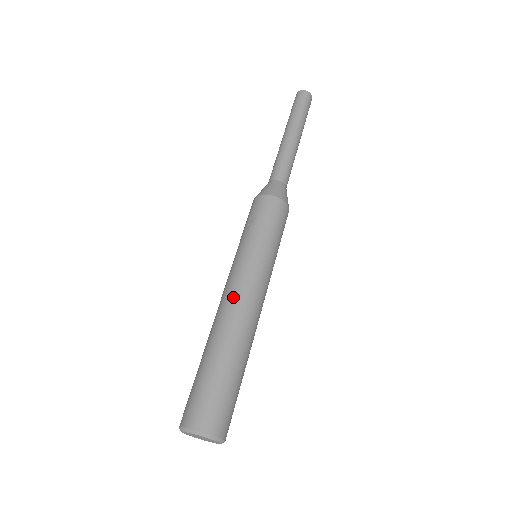
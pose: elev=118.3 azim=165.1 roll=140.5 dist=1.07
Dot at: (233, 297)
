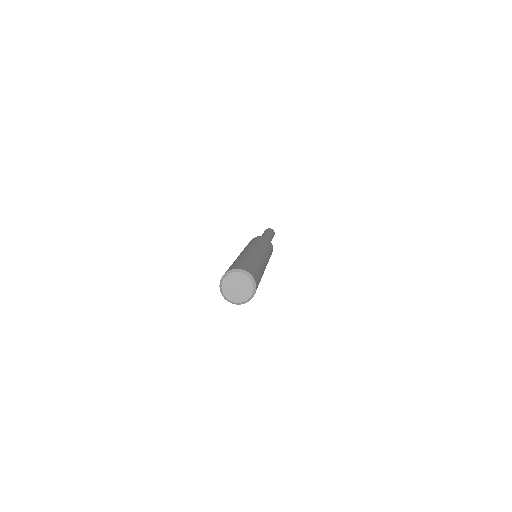
Dot at: occluded
